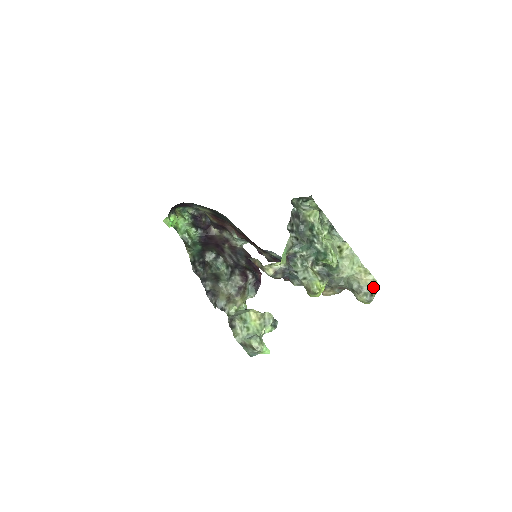
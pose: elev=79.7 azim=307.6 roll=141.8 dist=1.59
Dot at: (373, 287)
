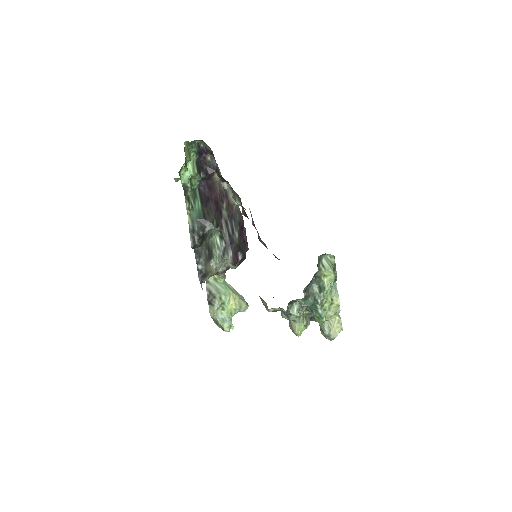
Dot at: occluded
